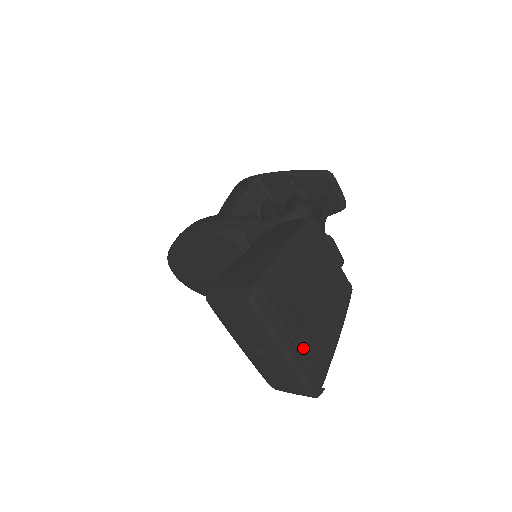
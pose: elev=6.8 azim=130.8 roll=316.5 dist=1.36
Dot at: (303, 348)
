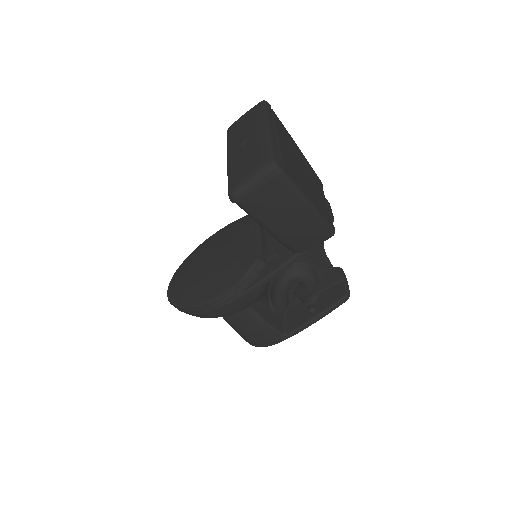
Dot at: (280, 145)
